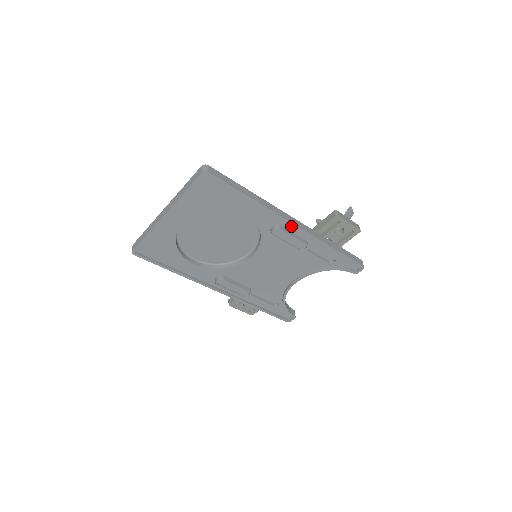
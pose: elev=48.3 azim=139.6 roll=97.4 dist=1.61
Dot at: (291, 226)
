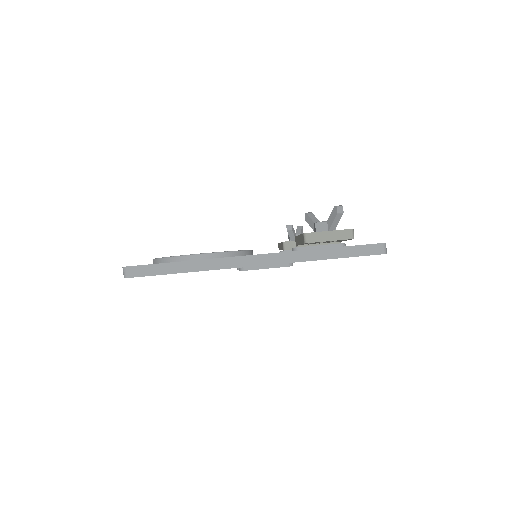
Dot at: (257, 262)
